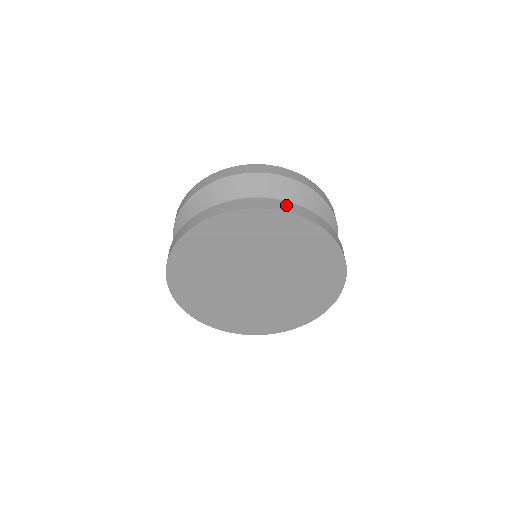
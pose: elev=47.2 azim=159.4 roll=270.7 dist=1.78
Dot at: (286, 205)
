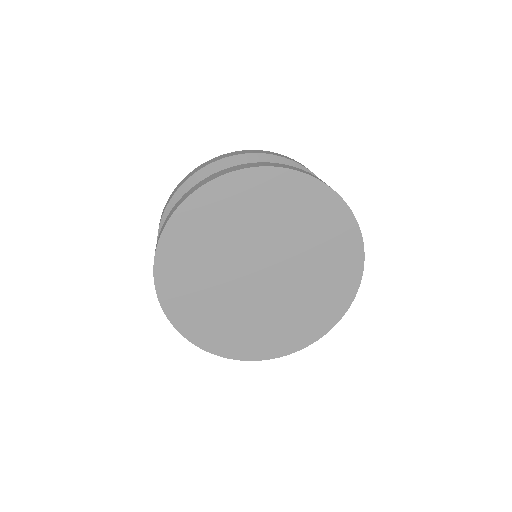
Dot at: occluded
